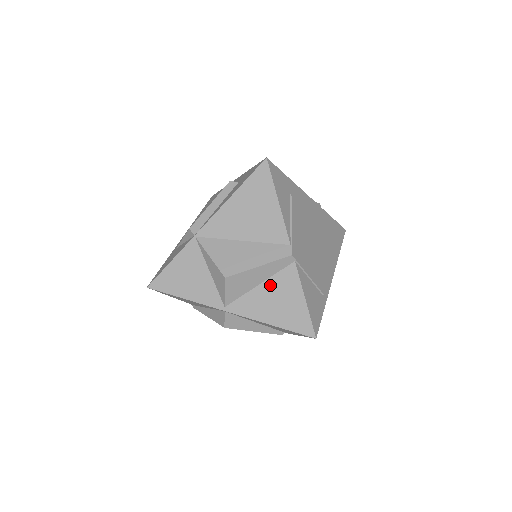
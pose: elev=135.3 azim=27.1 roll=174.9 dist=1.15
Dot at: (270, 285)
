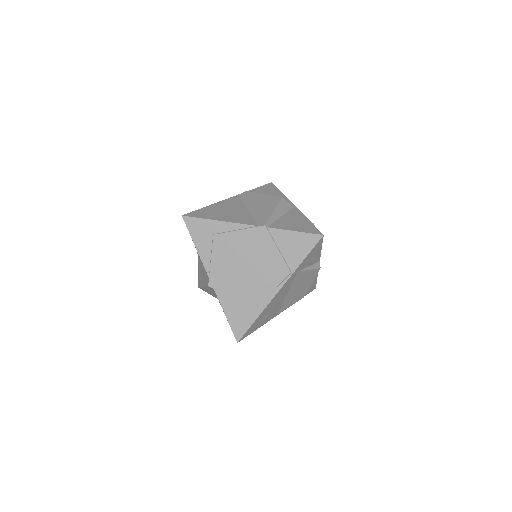
Dot at: occluded
